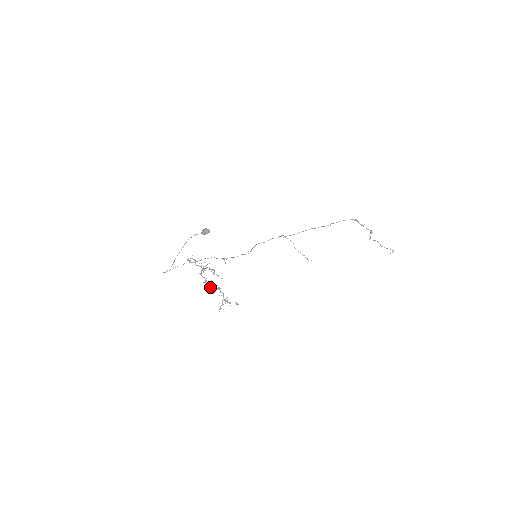
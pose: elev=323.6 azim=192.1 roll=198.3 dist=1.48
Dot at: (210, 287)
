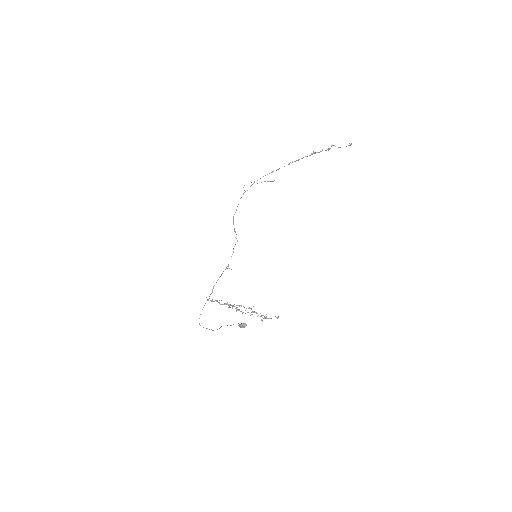
Dot at: (245, 313)
